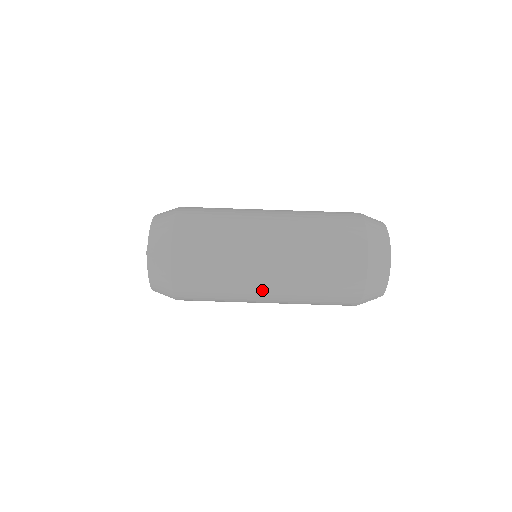
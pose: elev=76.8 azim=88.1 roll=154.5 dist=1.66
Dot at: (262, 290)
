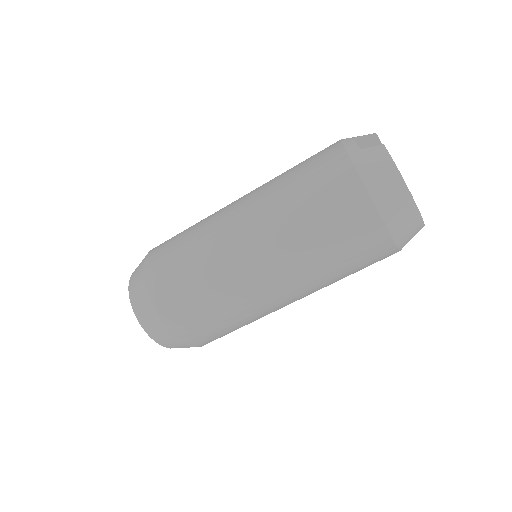
Dot at: occluded
